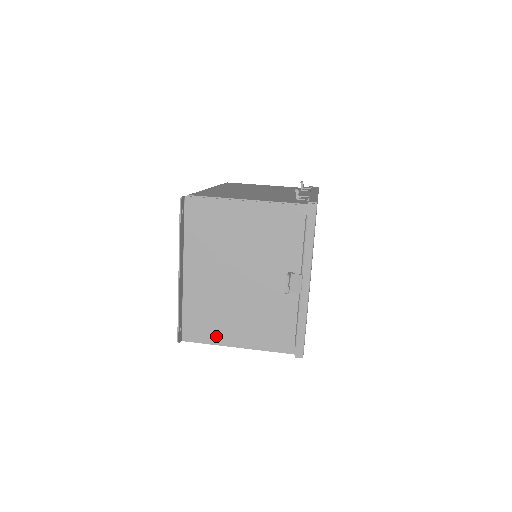
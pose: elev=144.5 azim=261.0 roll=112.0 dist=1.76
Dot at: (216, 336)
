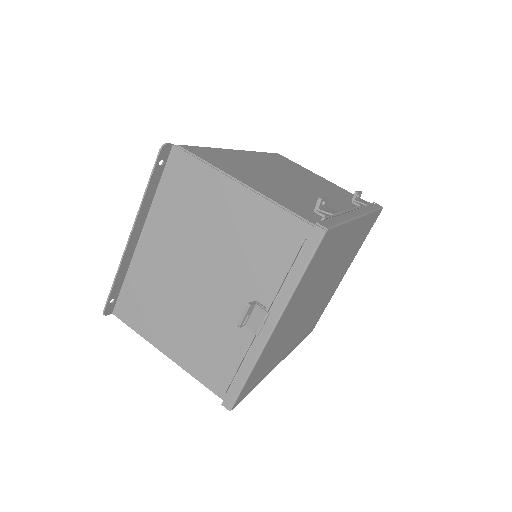
Dot at: (148, 329)
